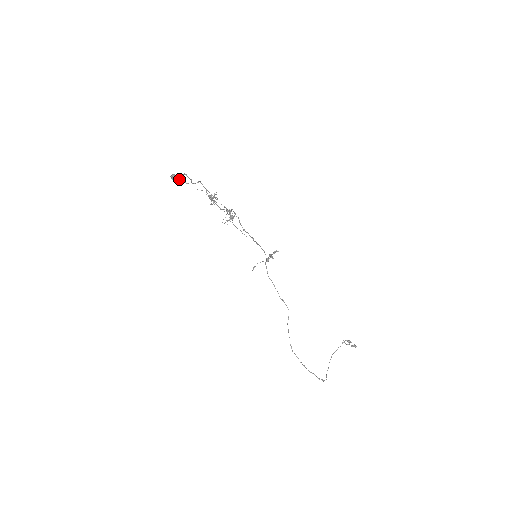
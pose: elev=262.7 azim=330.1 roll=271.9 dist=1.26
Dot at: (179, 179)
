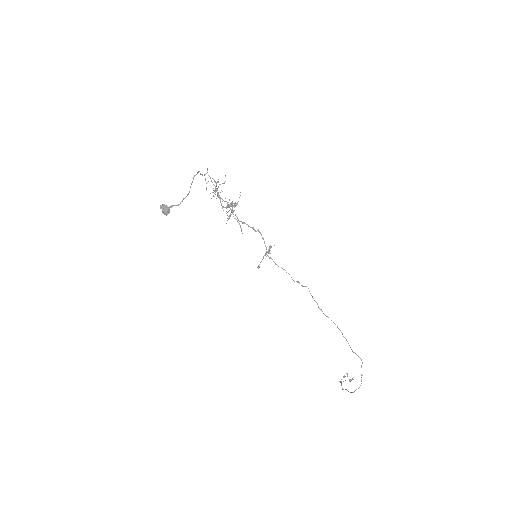
Dot at: (168, 208)
